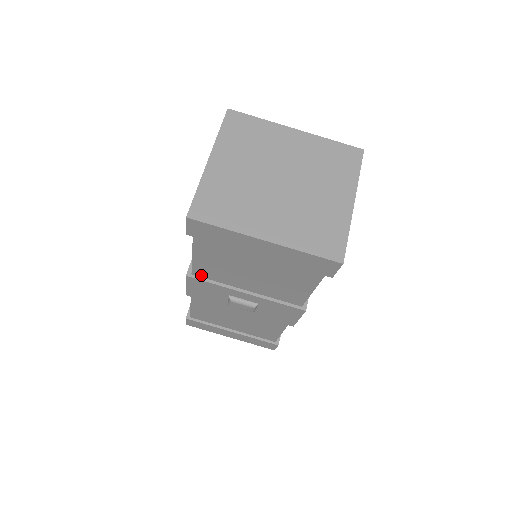
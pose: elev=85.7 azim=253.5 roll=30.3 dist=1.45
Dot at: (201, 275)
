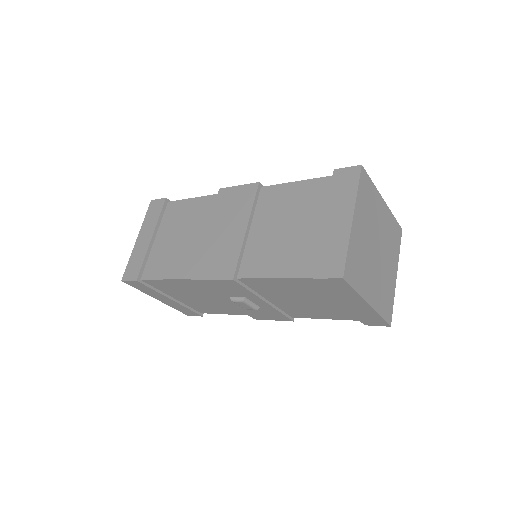
Dot at: (246, 282)
